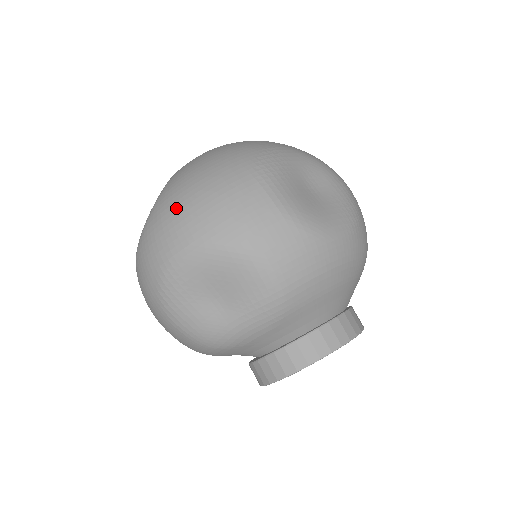
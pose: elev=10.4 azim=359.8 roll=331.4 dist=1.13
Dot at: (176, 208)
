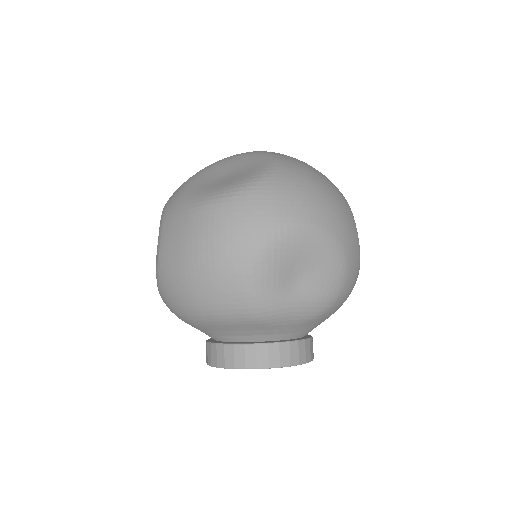
Dot at: (309, 189)
